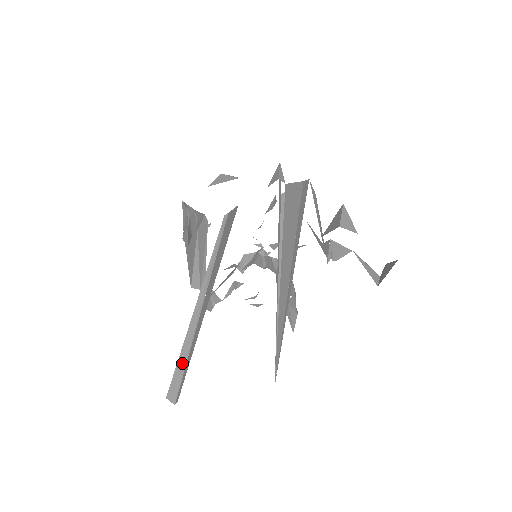
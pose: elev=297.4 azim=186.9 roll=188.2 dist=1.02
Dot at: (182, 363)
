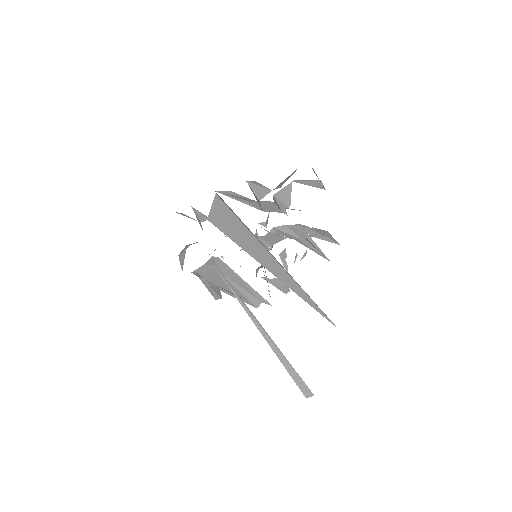
Dot at: (291, 371)
